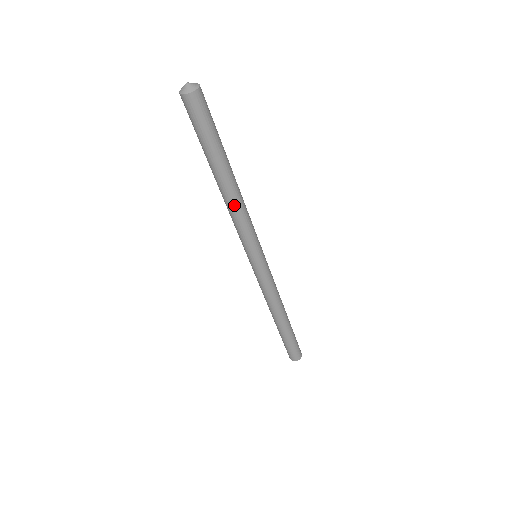
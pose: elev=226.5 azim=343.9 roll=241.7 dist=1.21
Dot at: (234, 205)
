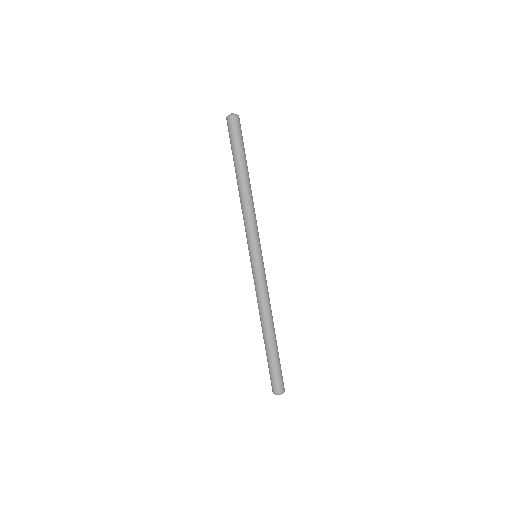
Dot at: (246, 200)
